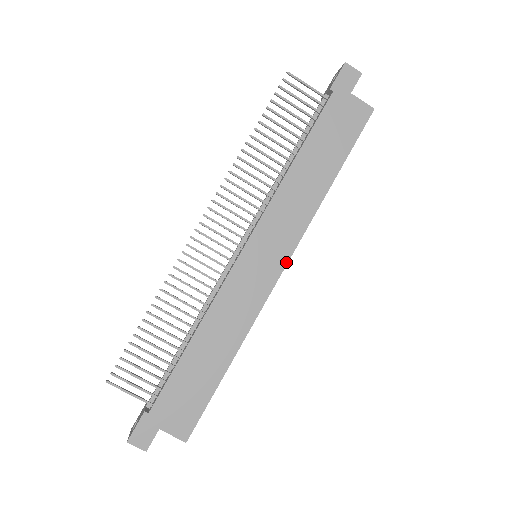
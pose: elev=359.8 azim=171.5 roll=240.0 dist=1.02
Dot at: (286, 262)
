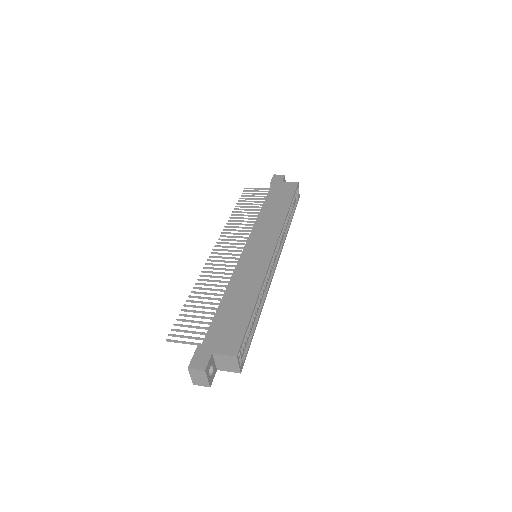
Dot at: (275, 246)
